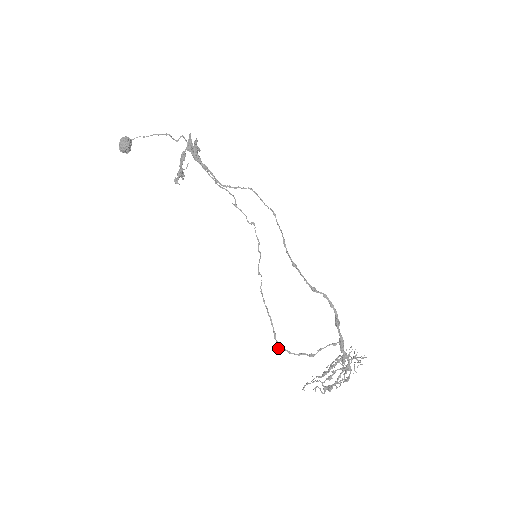
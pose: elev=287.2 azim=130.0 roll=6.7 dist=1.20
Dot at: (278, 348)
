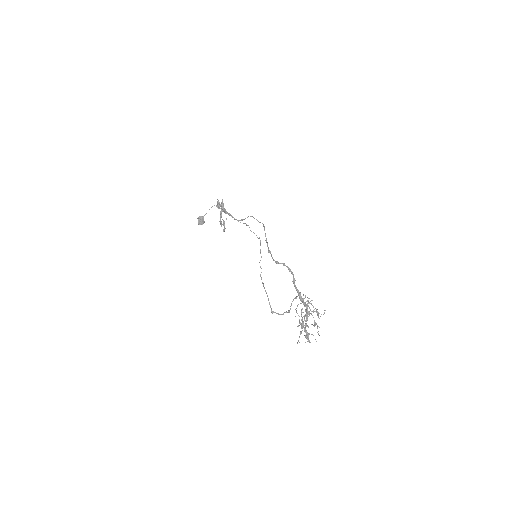
Dot at: occluded
